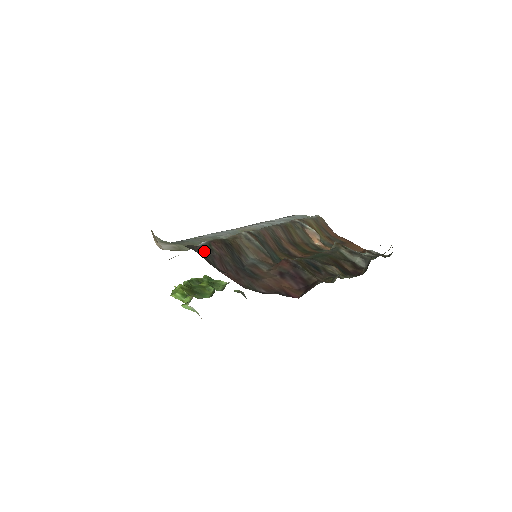
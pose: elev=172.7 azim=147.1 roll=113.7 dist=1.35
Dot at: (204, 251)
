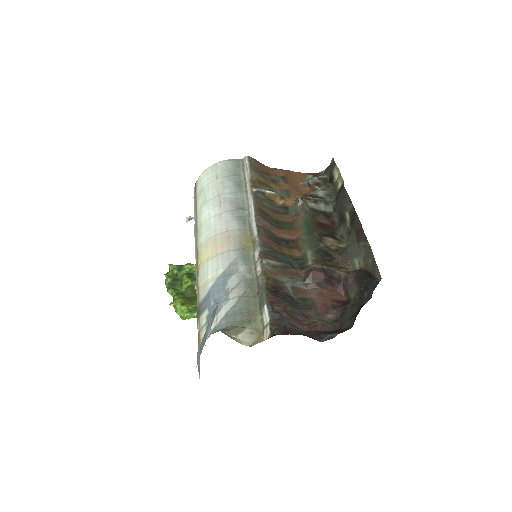
Dot at: (279, 321)
